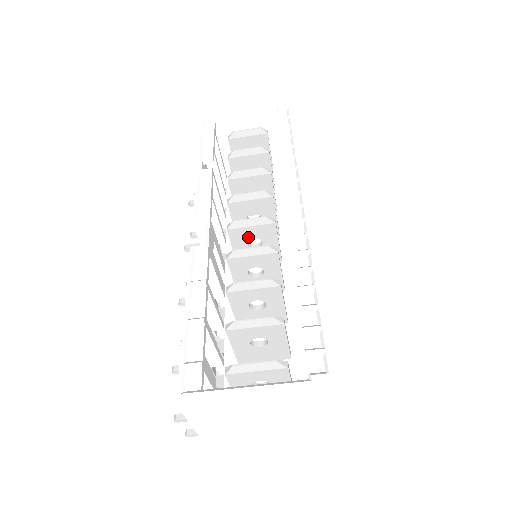
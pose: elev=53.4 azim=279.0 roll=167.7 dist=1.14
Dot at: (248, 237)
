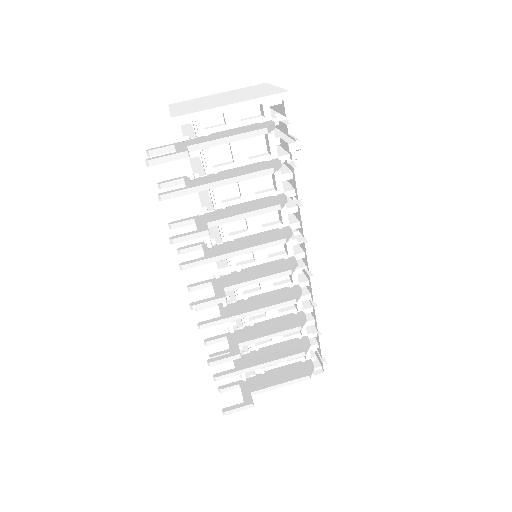
Dot at: occluded
